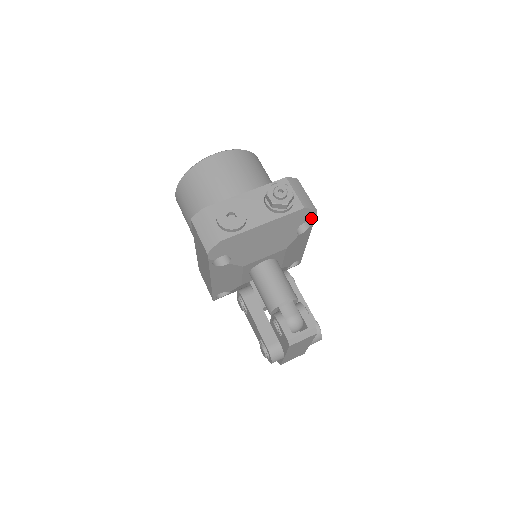
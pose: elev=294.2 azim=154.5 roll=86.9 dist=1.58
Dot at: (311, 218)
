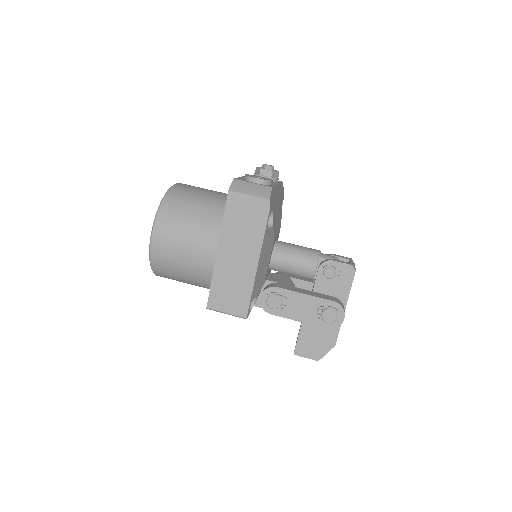
Dot at: (283, 198)
